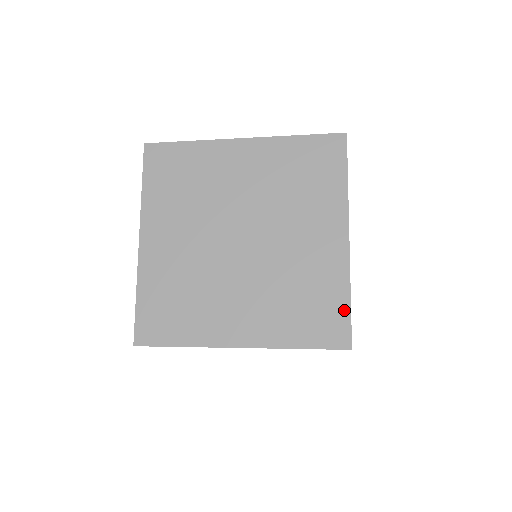
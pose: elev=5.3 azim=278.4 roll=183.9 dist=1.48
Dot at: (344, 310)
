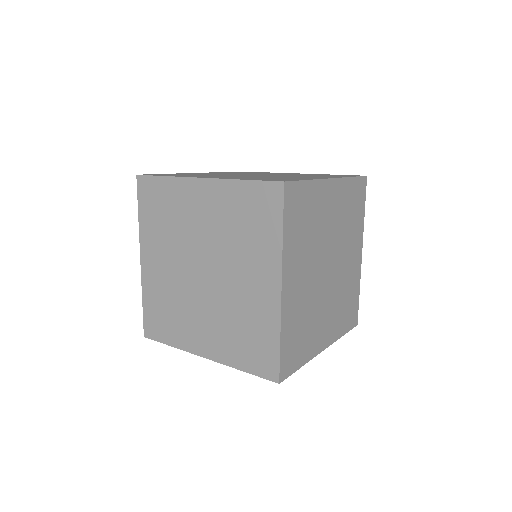
Dot at: (275, 351)
